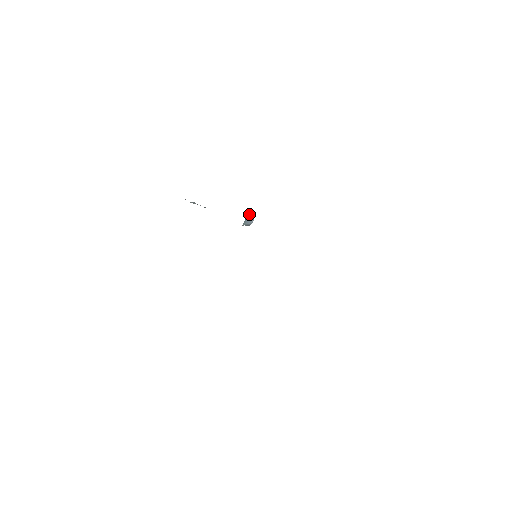
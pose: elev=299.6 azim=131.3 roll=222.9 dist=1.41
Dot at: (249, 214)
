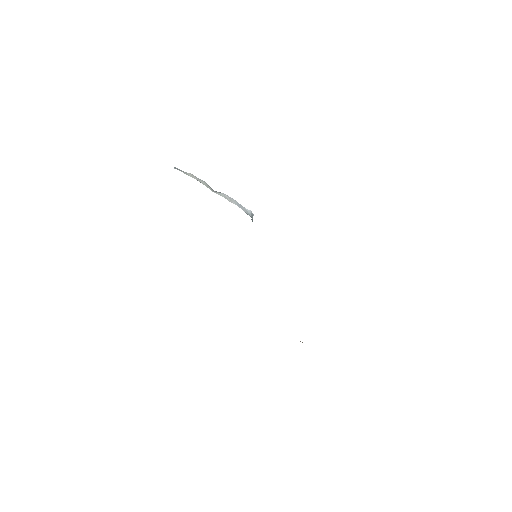
Dot at: (252, 217)
